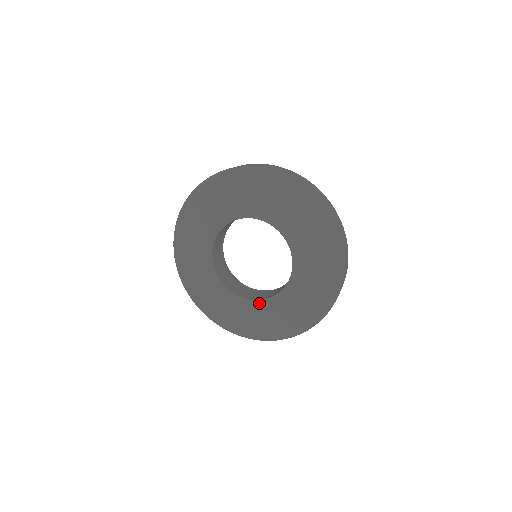
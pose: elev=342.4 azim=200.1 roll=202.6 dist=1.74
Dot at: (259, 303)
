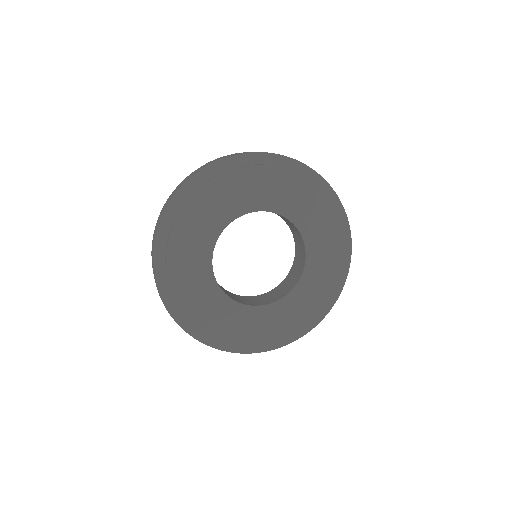
Dot at: (269, 308)
